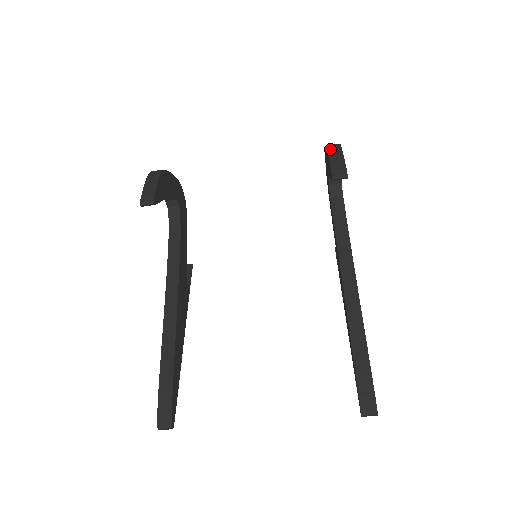
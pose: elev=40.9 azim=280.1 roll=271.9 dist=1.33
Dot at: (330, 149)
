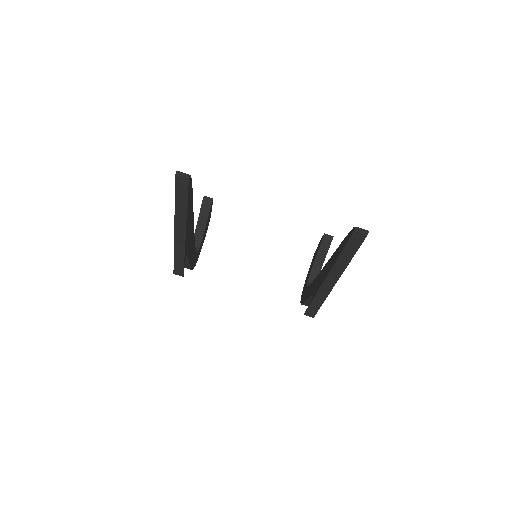
Dot at: occluded
